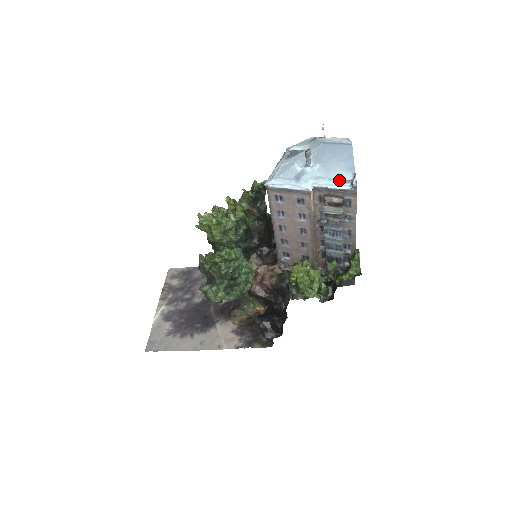
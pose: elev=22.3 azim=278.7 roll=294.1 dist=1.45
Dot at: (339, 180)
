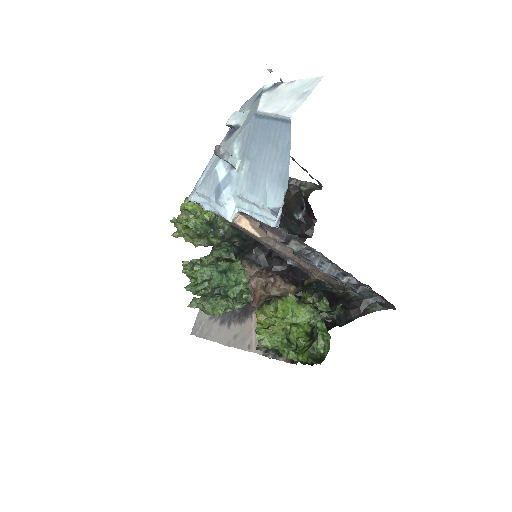
Dot at: (264, 206)
